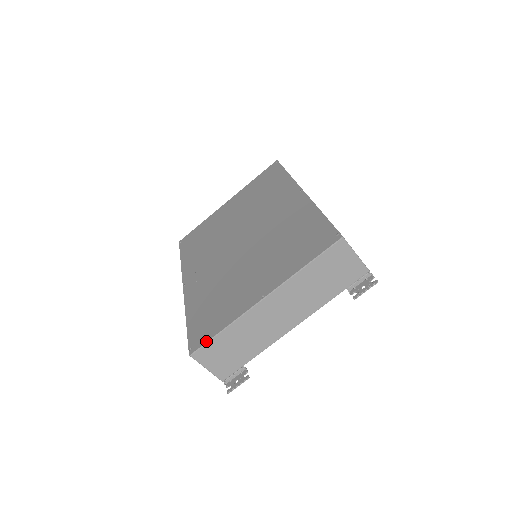
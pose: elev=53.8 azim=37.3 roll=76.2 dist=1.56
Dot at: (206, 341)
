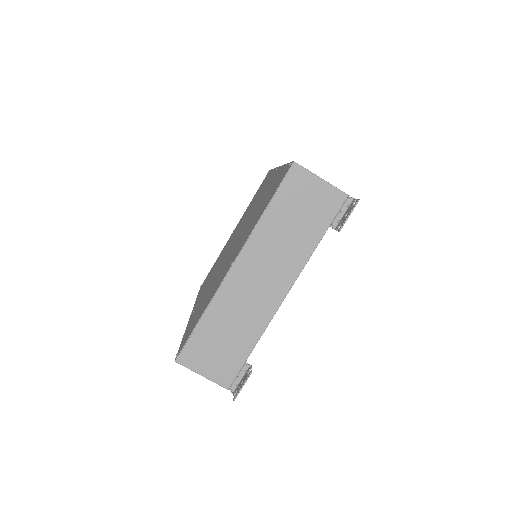
Dot at: (187, 338)
